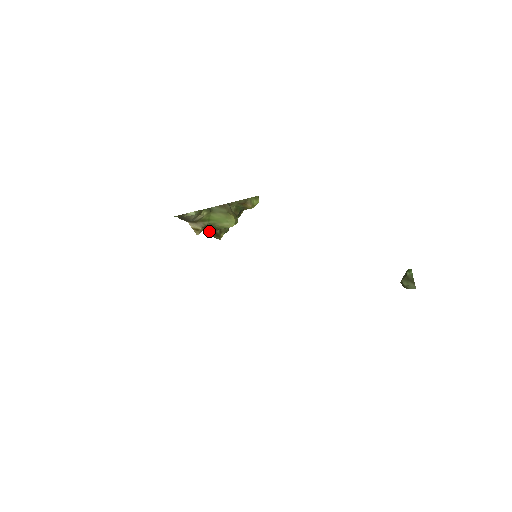
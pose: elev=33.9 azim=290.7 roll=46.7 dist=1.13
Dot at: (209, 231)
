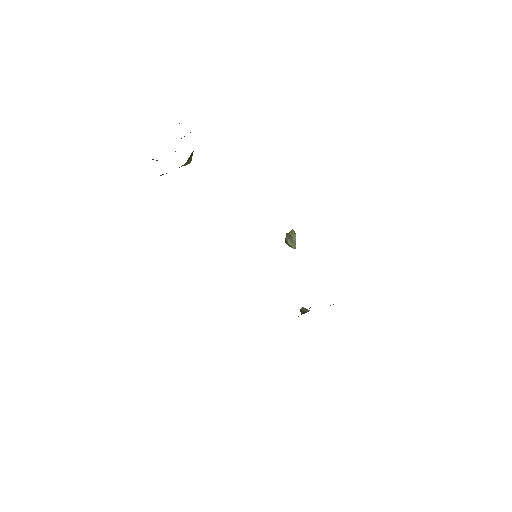
Dot at: (157, 160)
